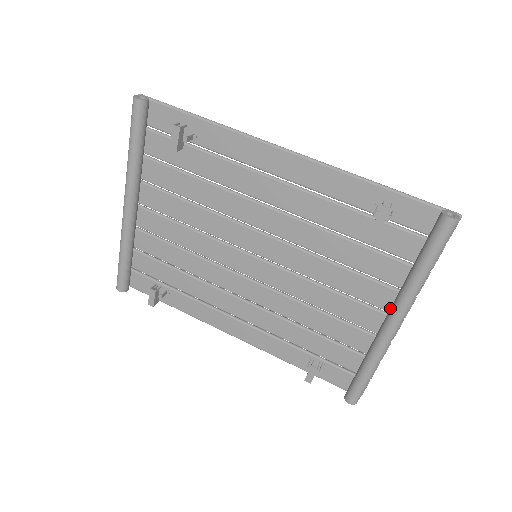
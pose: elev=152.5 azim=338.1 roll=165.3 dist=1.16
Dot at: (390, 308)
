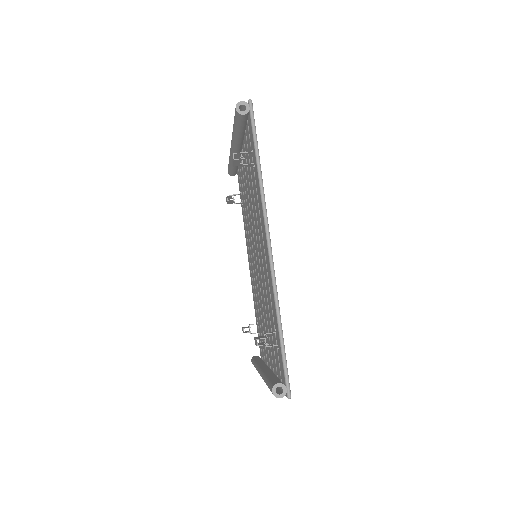
Dot at: (266, 367)
